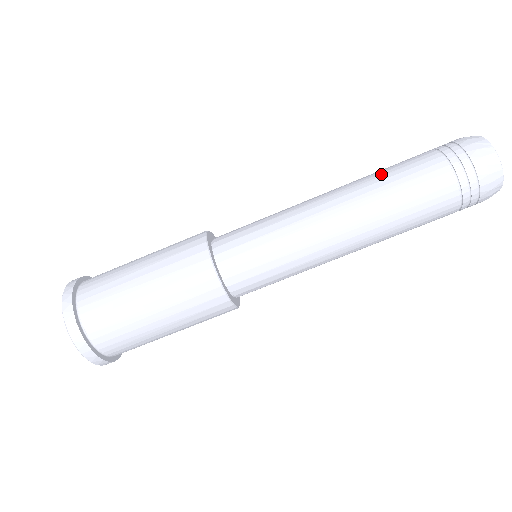
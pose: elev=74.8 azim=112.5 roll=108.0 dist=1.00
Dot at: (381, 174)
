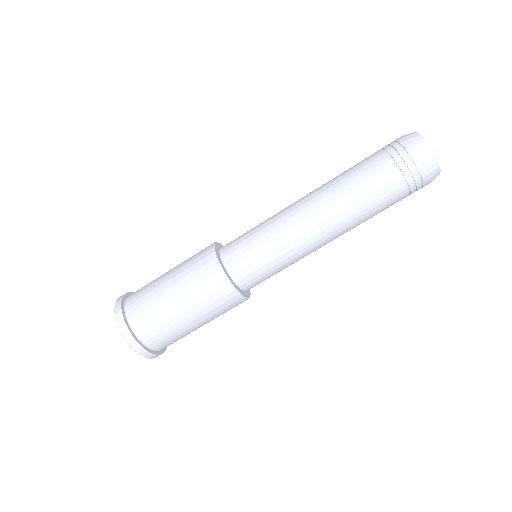
Dot at: (346, 183)
